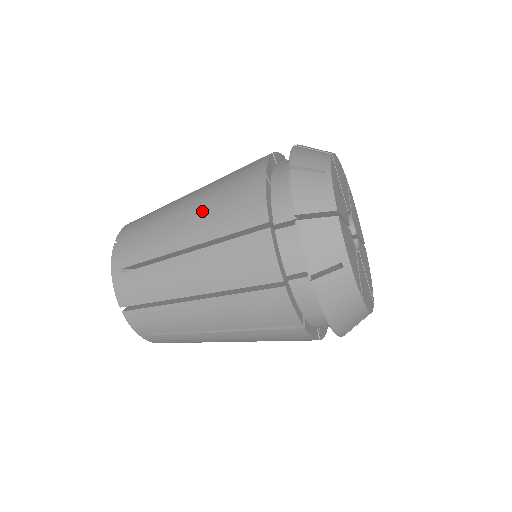
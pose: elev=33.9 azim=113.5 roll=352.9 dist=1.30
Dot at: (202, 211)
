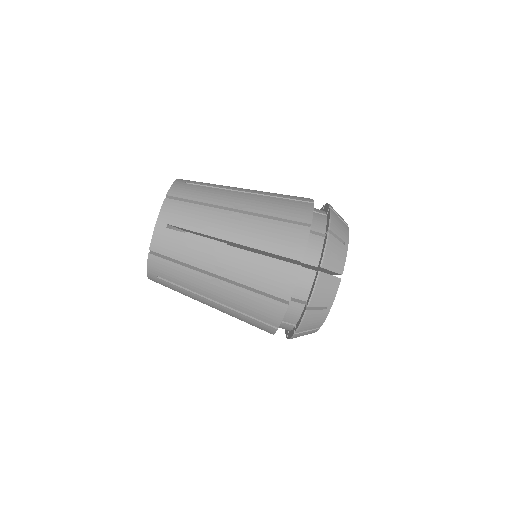
Dot at: (254, 222)
